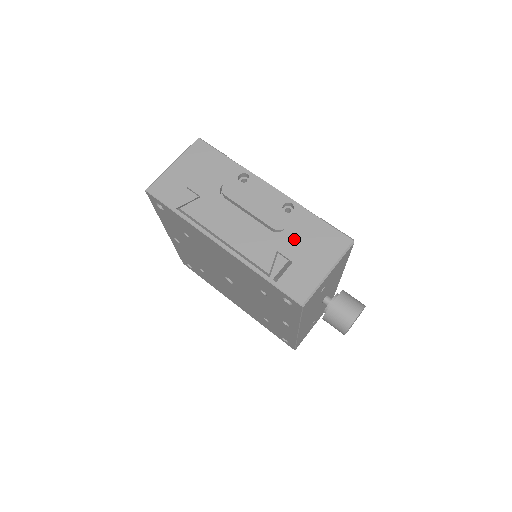
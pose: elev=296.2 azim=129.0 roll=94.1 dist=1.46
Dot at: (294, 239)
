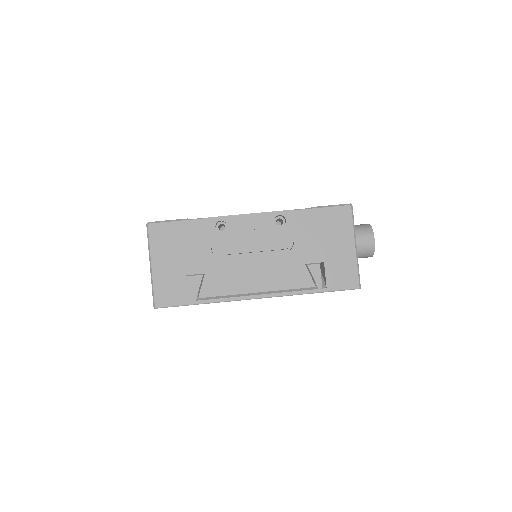
Dot at: (308, 243)
